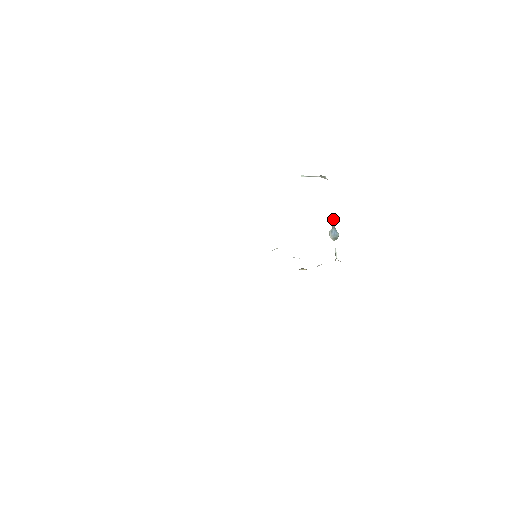
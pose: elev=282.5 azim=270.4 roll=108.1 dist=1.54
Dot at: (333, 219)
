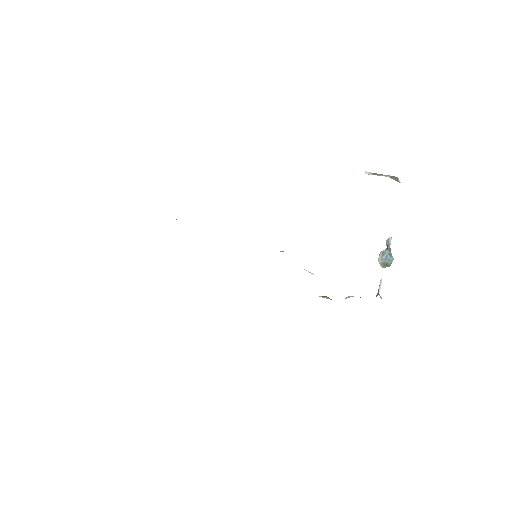
Dot at: (391, 237)
